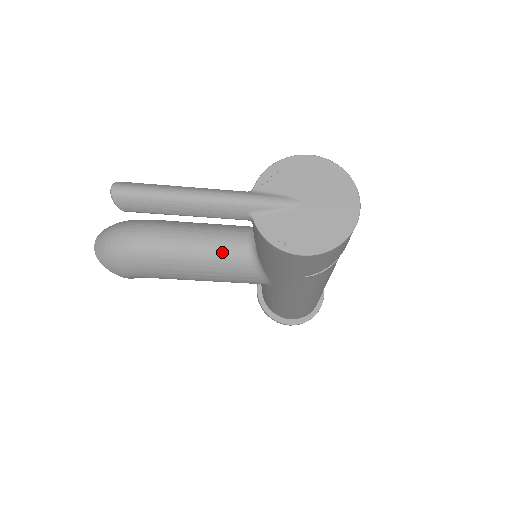
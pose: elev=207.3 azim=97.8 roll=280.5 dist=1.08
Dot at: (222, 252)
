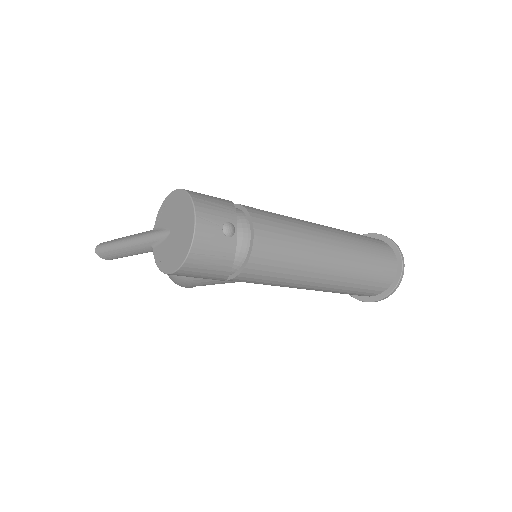
Dot at: occluded
